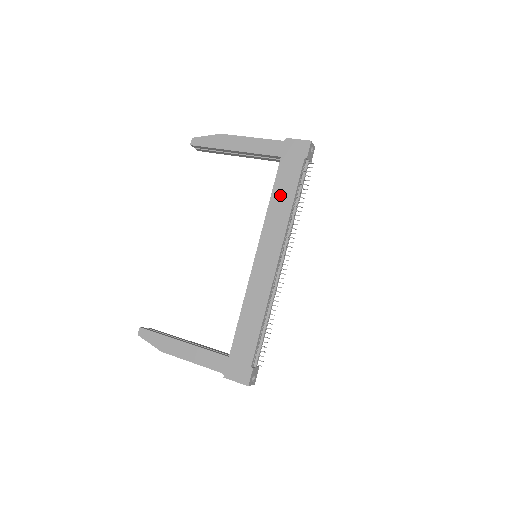
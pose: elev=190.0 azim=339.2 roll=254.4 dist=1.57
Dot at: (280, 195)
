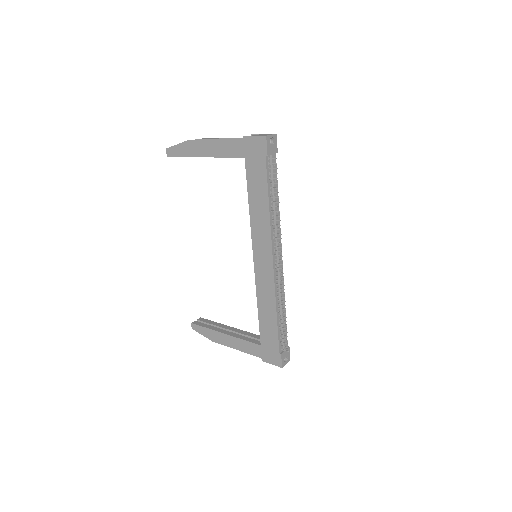
Dot at: (256, 199)
